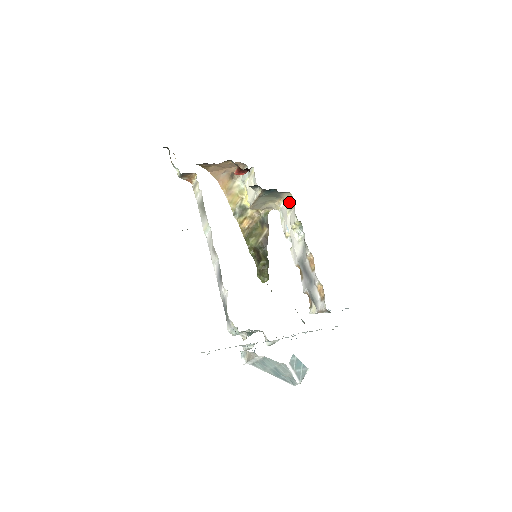
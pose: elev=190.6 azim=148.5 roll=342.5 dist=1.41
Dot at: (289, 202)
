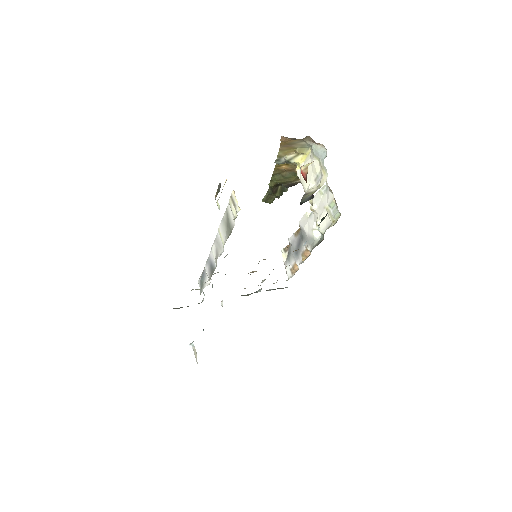
Dot at: (335, 208)
